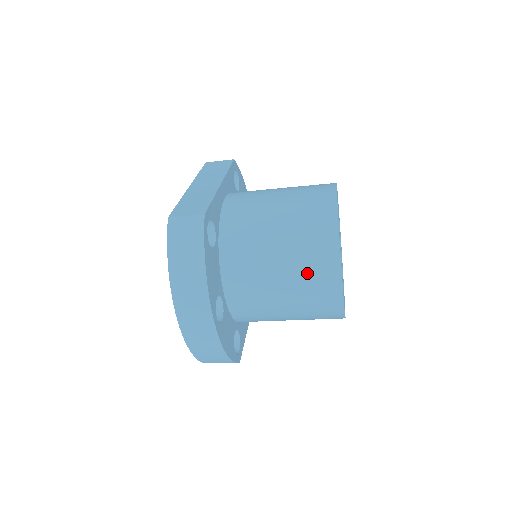
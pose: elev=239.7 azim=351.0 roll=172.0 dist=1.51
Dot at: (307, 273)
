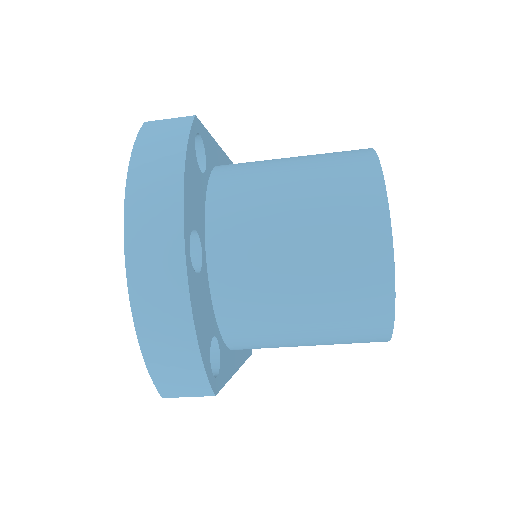
Dot at: (336, 211)
